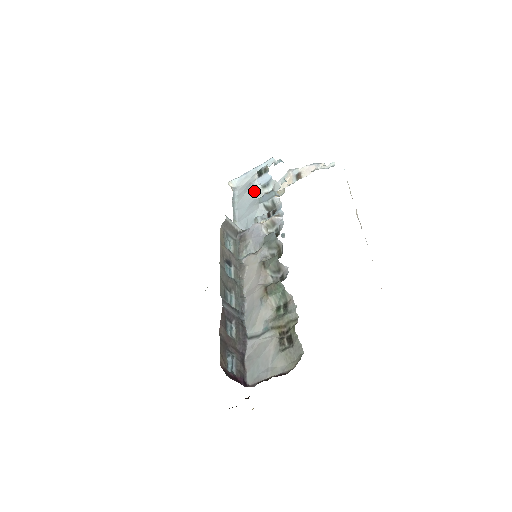
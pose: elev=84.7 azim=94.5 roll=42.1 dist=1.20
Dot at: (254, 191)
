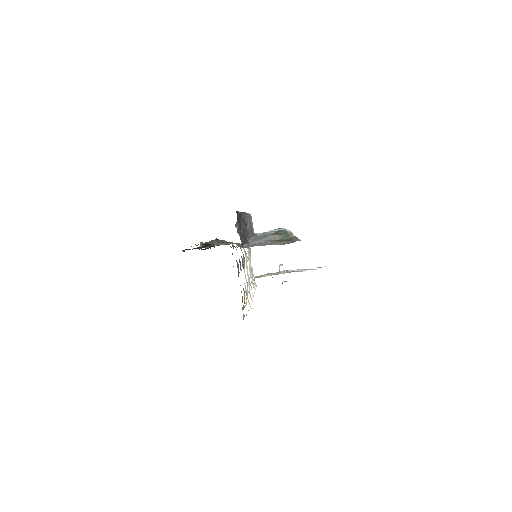
Dot at: occluded
